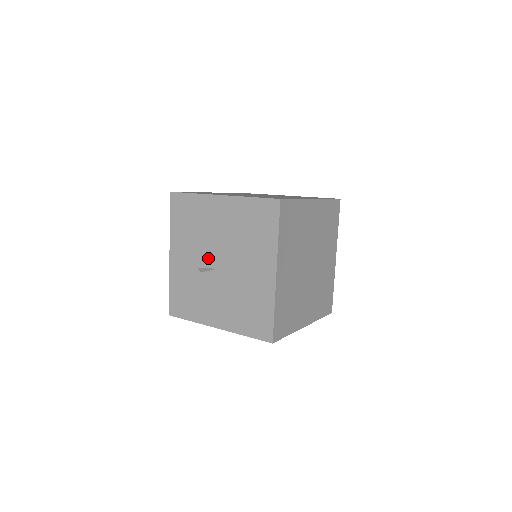
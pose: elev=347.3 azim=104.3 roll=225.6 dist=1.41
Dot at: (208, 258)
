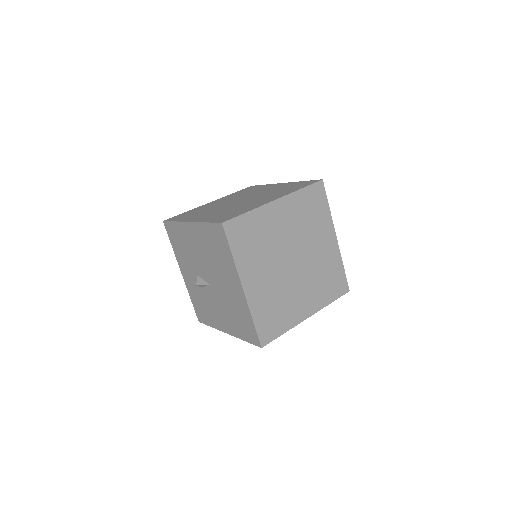
Dot at: (201, 276)
